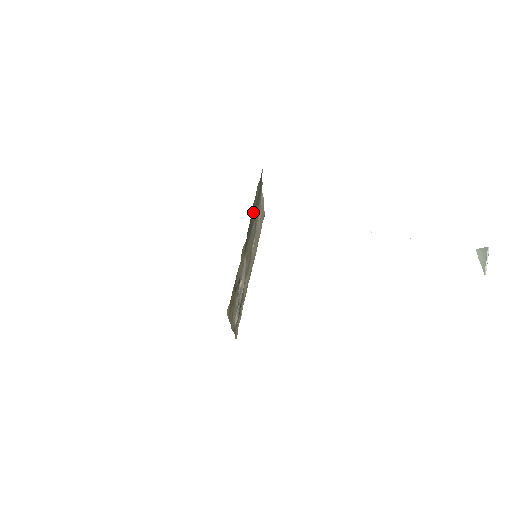
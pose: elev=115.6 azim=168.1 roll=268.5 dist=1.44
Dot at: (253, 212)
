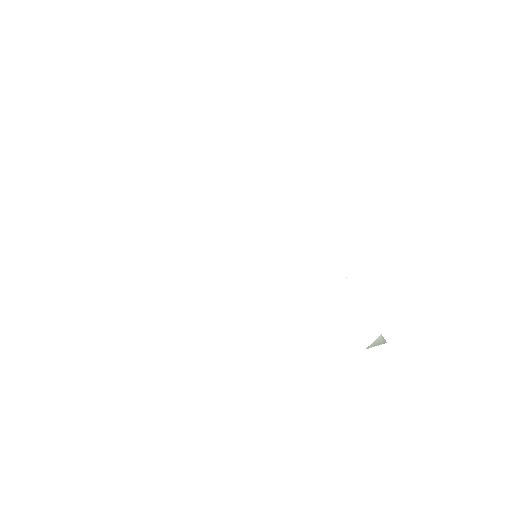
Dot at: occluded
